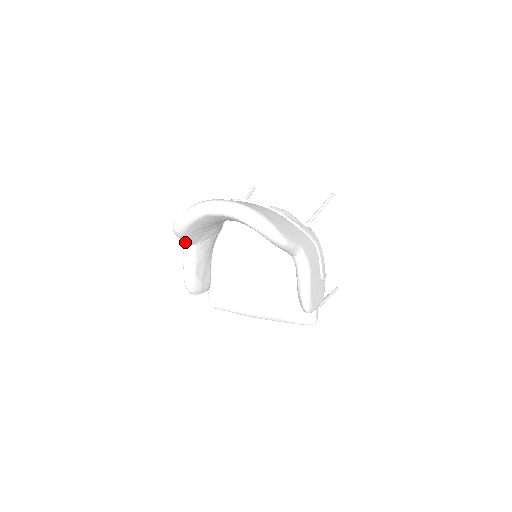
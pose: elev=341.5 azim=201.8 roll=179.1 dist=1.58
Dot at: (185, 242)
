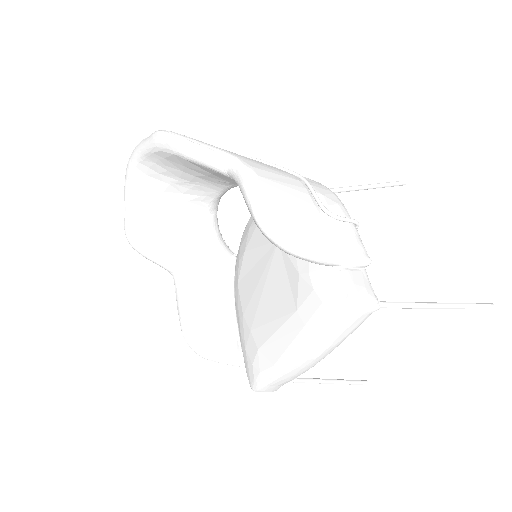
Dot at: (173, 277)
